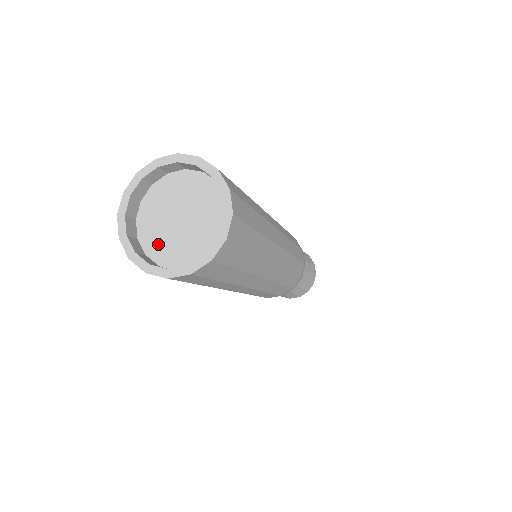
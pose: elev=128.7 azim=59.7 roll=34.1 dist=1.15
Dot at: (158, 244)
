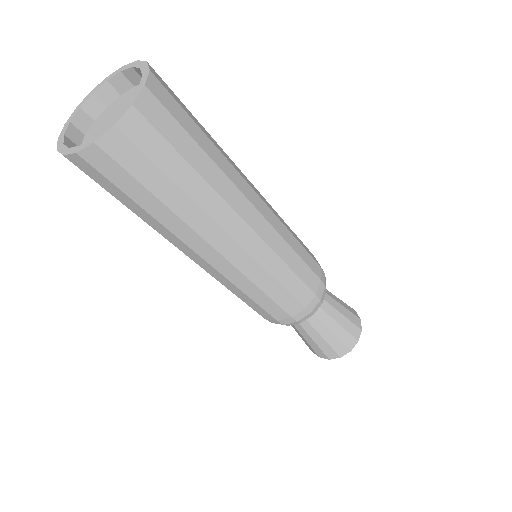
Dot at: occluded
